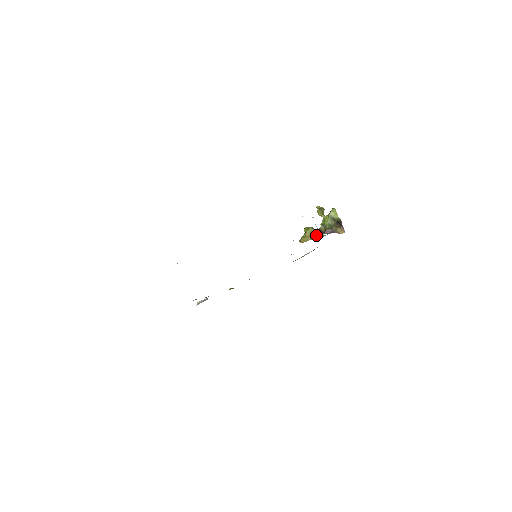
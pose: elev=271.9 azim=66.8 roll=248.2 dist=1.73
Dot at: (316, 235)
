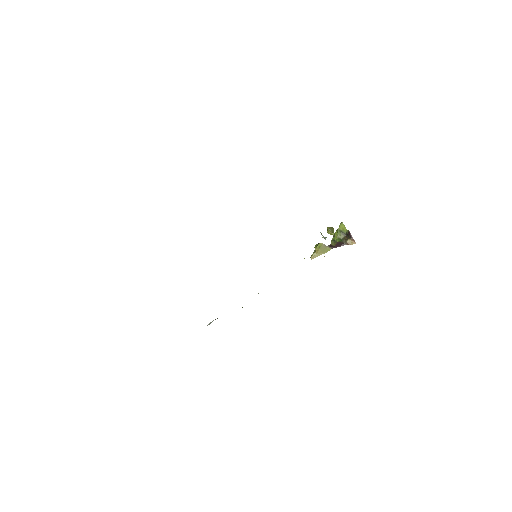
Dot at: (326, 250)
